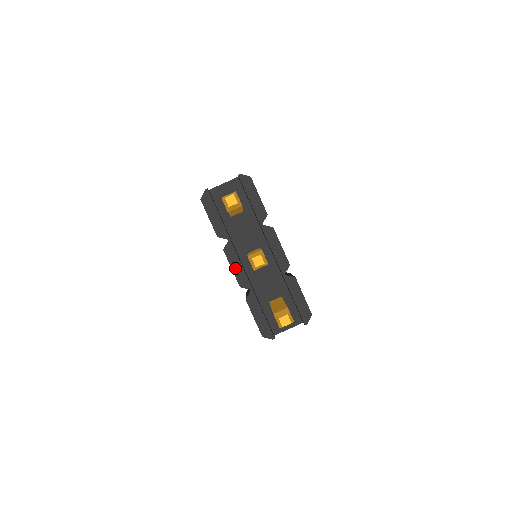
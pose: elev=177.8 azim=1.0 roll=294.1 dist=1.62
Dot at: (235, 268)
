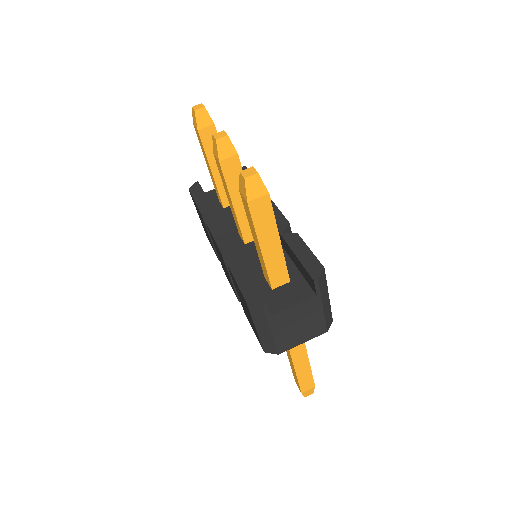
Dot at: (217, 235)
